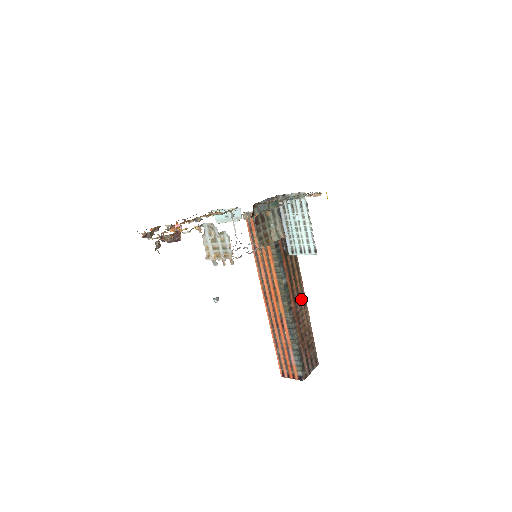
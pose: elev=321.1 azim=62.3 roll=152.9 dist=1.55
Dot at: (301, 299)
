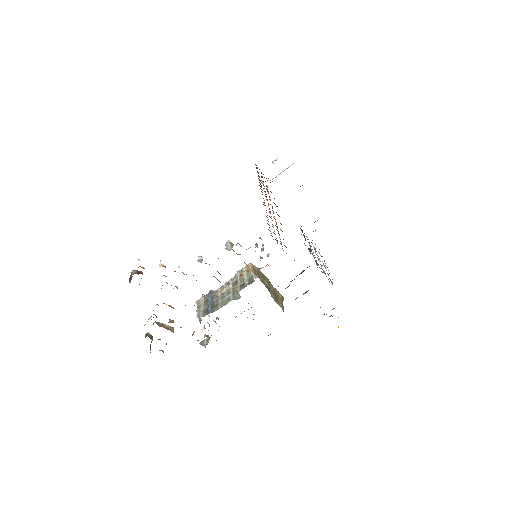
Dot at: occluded
